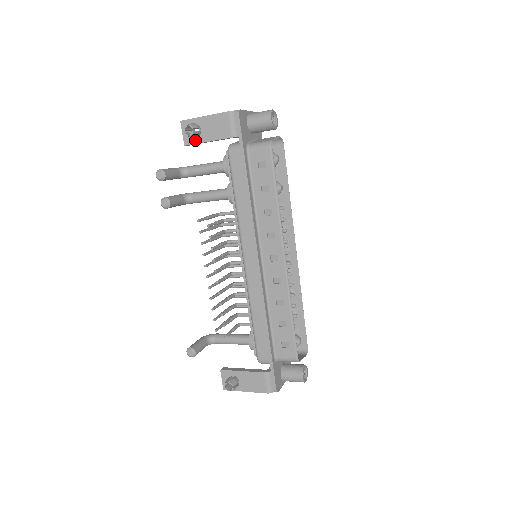
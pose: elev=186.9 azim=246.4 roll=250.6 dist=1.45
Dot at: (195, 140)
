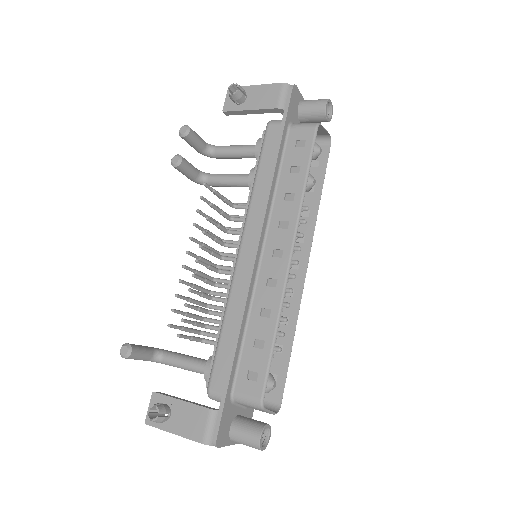
Dot at: (236, 107)
